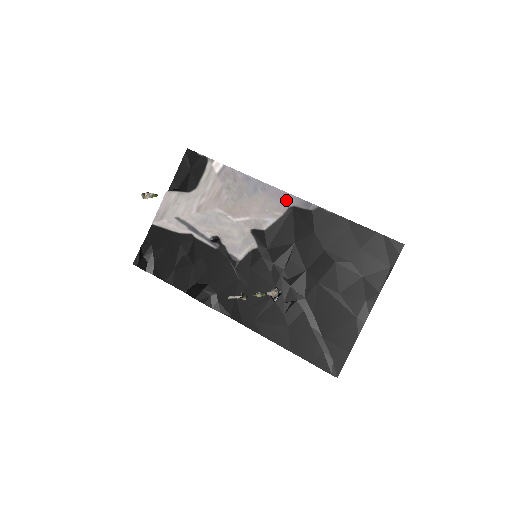
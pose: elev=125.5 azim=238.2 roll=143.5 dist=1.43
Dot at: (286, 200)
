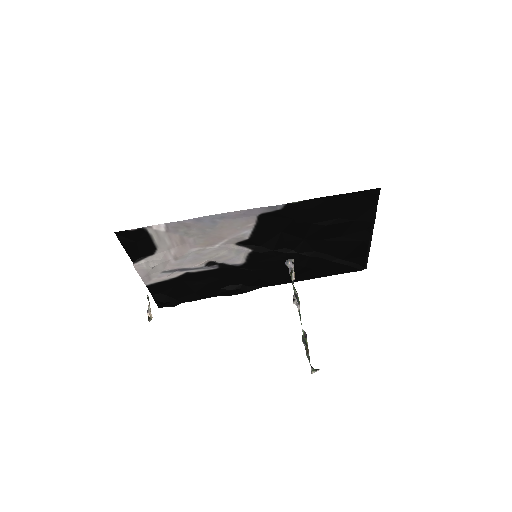
Dot at: (250, 214)
